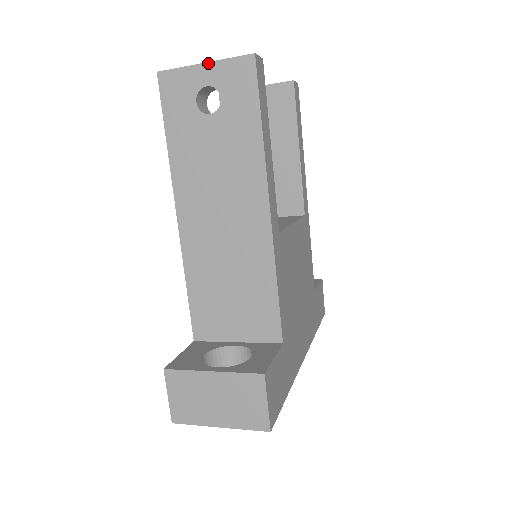
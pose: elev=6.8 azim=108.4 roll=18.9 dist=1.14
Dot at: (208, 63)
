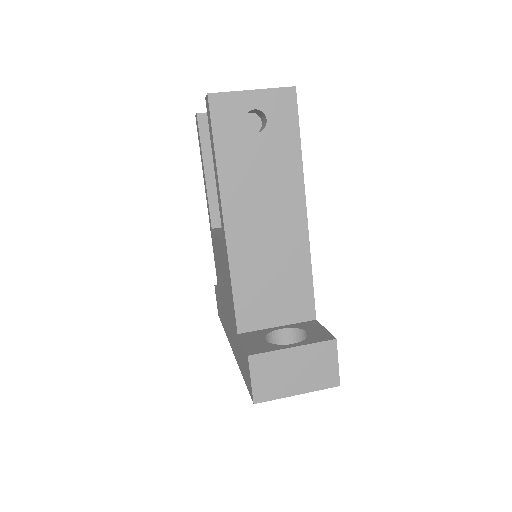
Dot at: (256, 90)
